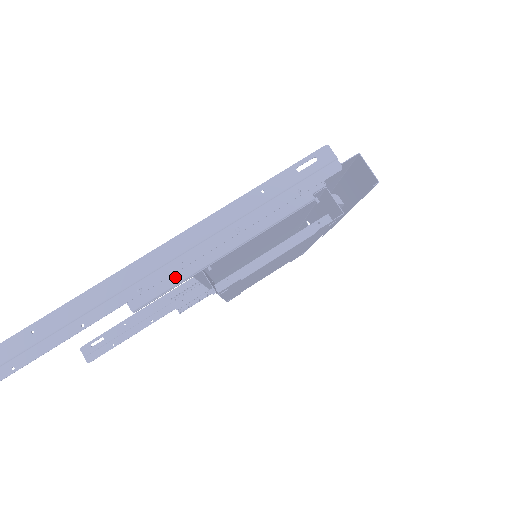
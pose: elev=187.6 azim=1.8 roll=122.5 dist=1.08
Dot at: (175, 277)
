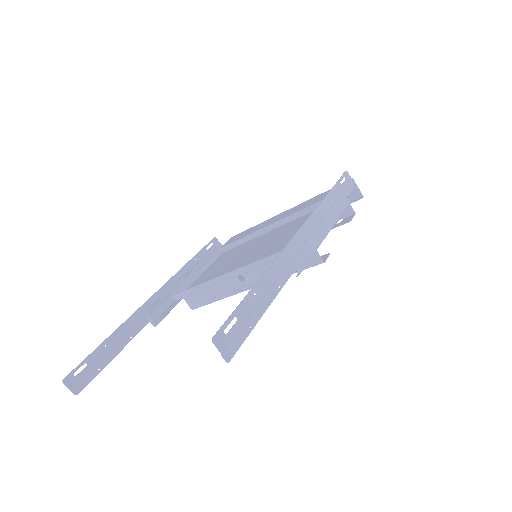
Dot at: (312, 249)
